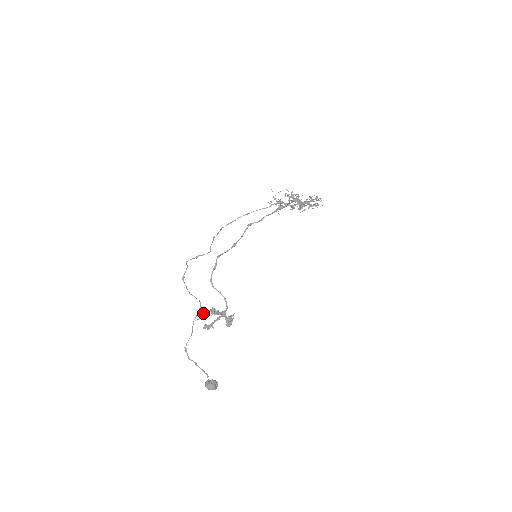
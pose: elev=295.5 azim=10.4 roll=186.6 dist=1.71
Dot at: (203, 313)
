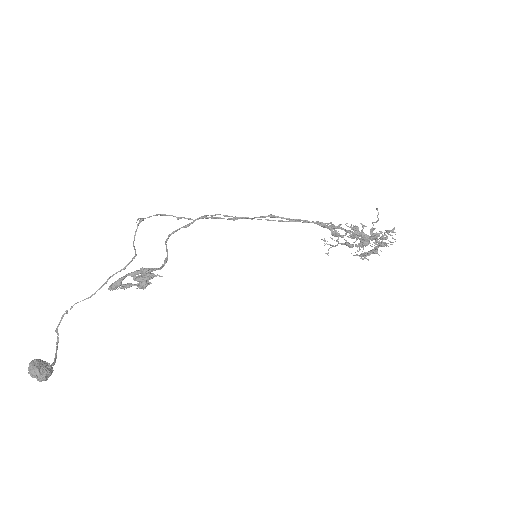
Dot at: occluded
